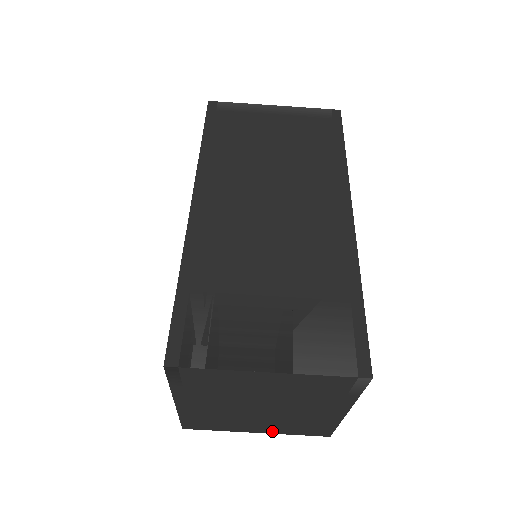
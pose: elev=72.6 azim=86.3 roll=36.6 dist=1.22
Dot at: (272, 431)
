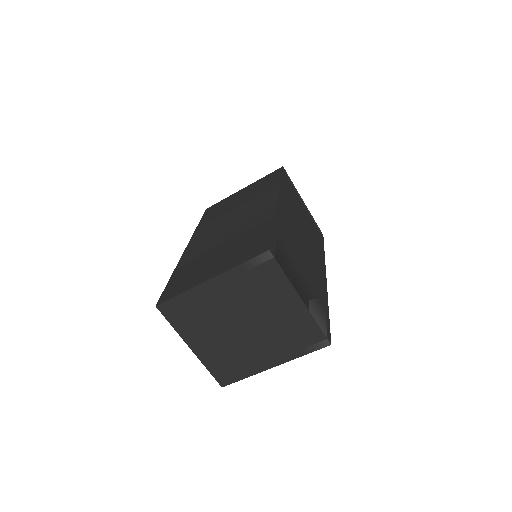
Dot at: (202, 354)
